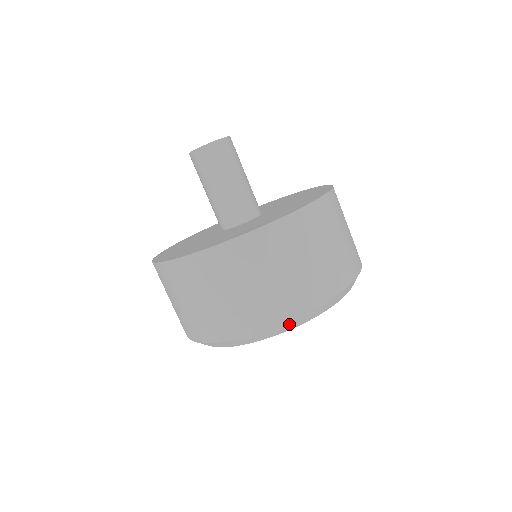
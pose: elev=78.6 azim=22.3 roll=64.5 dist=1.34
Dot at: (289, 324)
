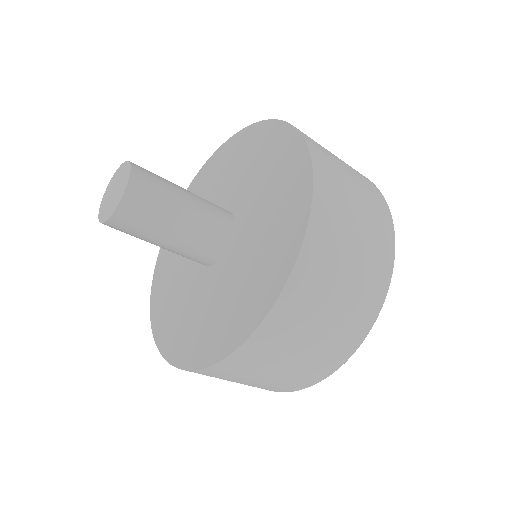
Dot at: (350, 355)
